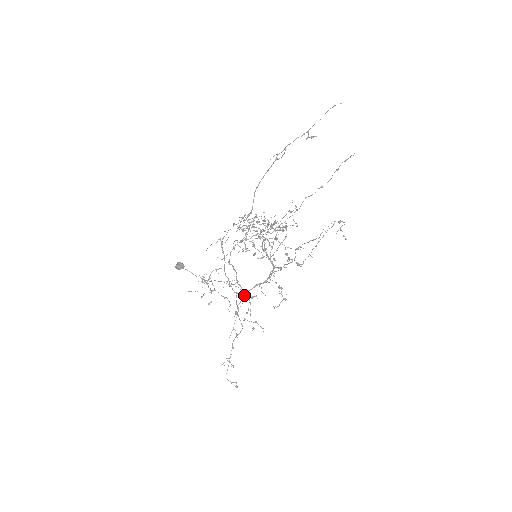
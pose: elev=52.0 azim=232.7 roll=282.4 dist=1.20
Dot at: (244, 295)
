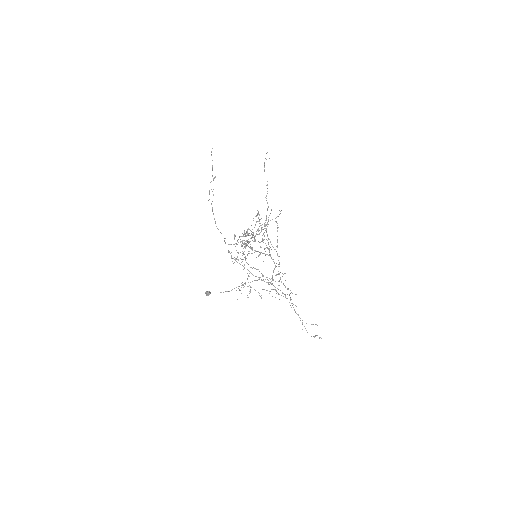
Dot at: occluded
